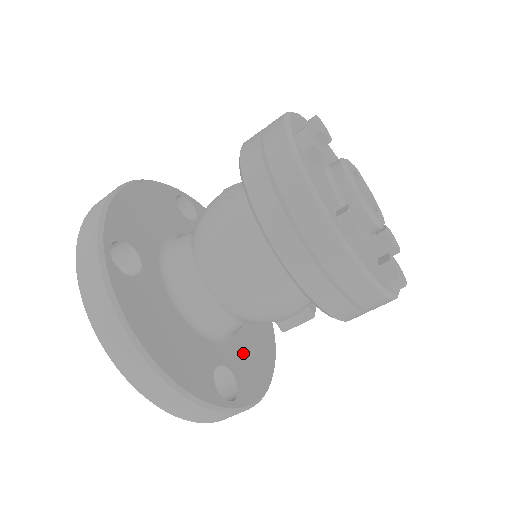
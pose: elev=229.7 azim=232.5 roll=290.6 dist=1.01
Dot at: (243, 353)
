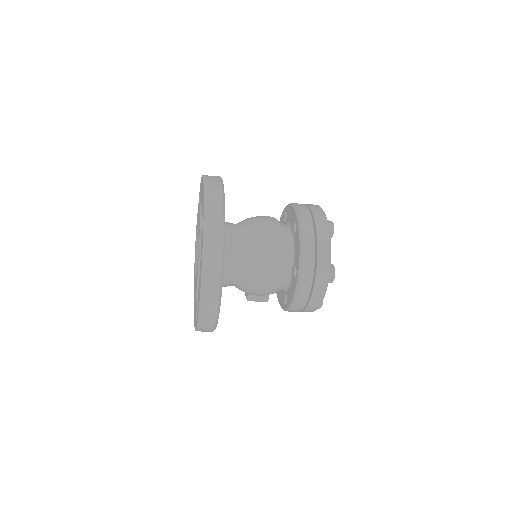
Dot at: occluded
